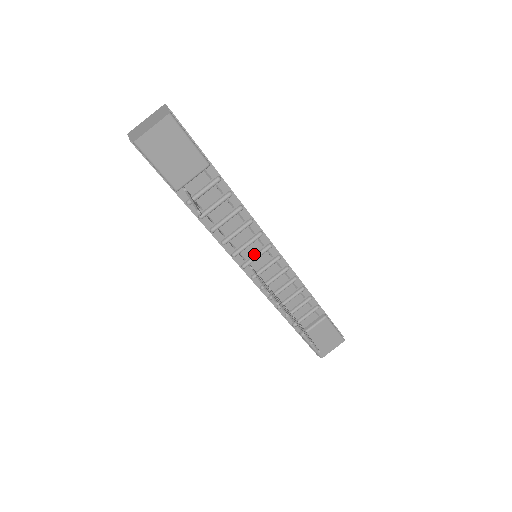
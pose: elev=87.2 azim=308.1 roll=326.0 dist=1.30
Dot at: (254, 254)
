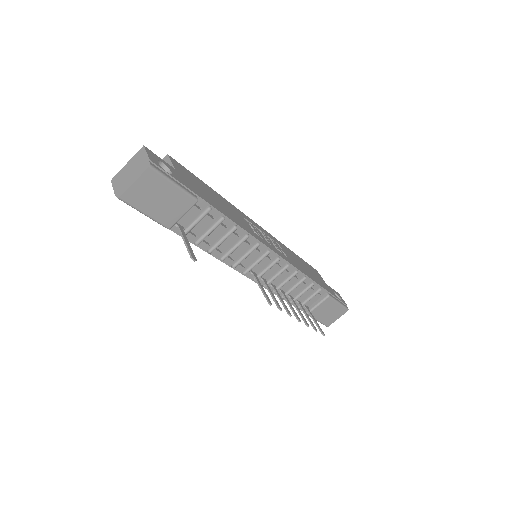
Dot at: (253, 261)
